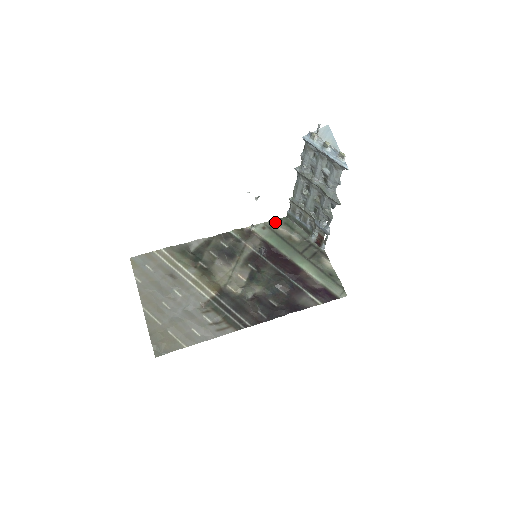
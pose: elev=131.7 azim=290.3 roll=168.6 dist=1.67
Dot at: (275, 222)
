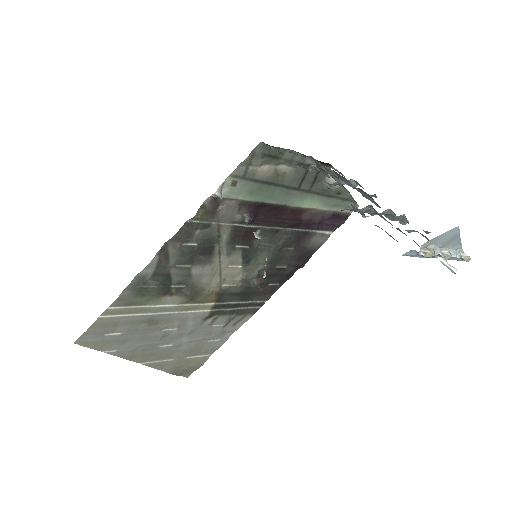
Dot at: (248, 164)
